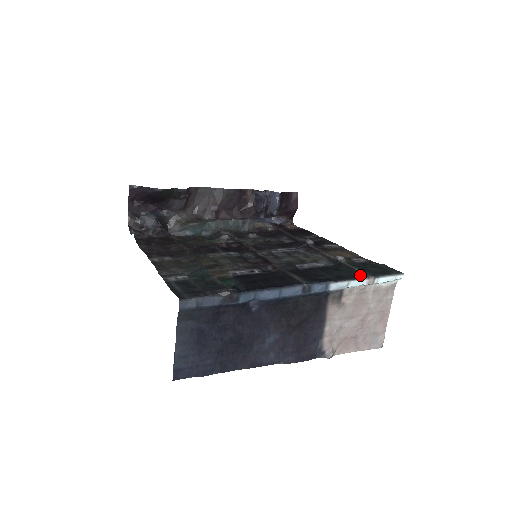
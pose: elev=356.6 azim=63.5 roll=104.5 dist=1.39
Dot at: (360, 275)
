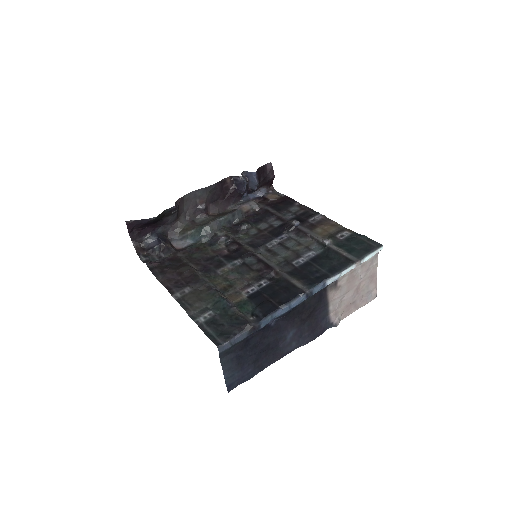
Dot at: (348, 262)
